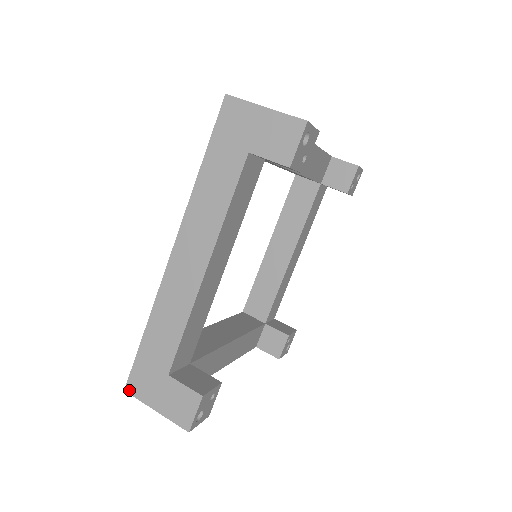
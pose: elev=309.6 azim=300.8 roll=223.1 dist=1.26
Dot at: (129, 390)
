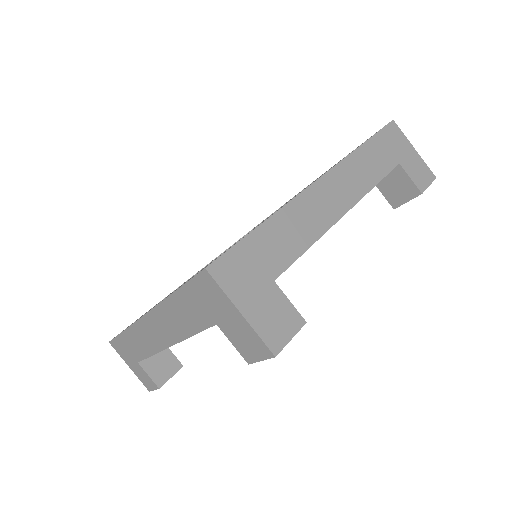
Dot at: (112, 345)
